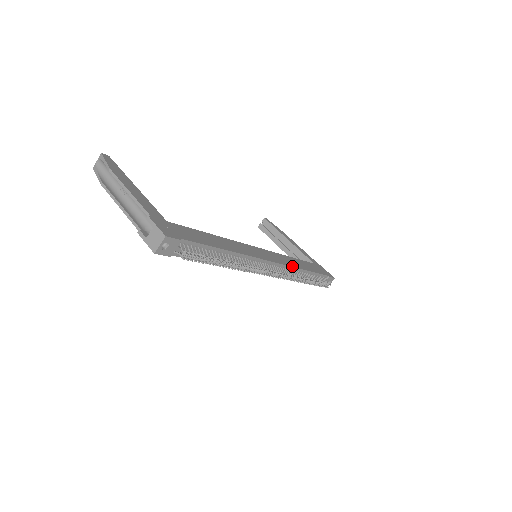
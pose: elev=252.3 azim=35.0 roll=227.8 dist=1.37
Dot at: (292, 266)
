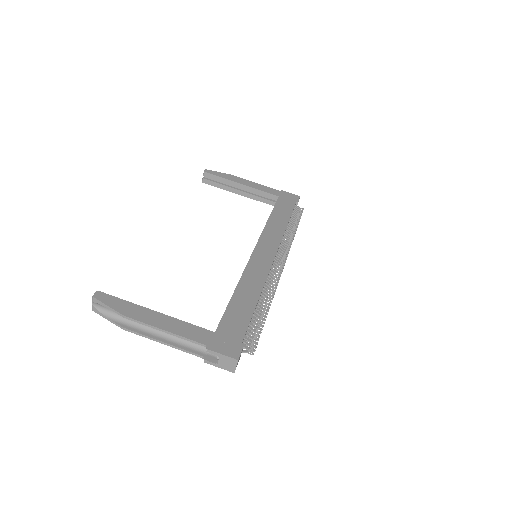
Dot at: (282, 236)
